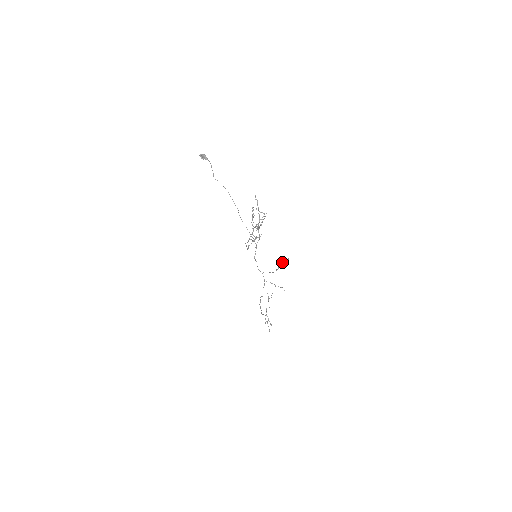
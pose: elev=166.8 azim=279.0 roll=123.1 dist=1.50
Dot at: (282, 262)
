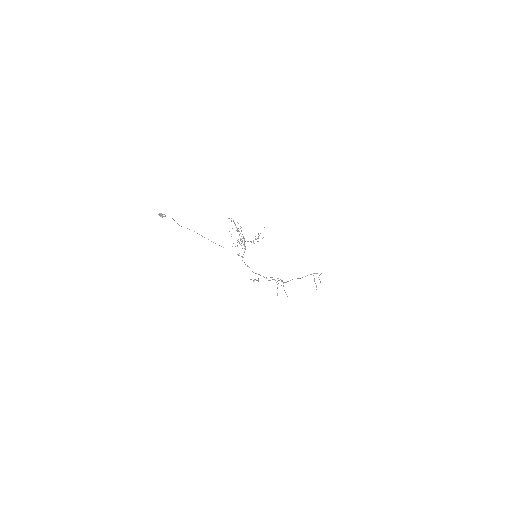
Dot at: (254, 279)
